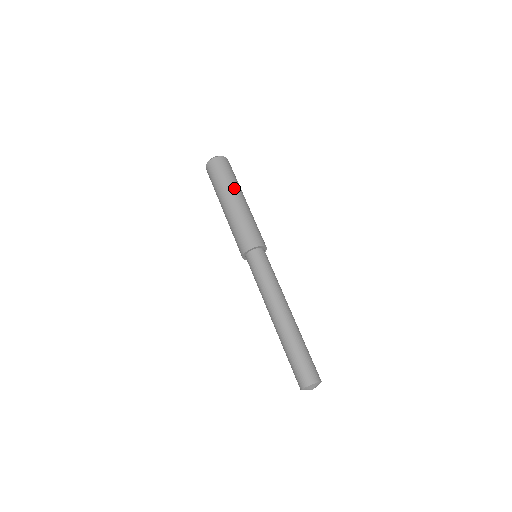
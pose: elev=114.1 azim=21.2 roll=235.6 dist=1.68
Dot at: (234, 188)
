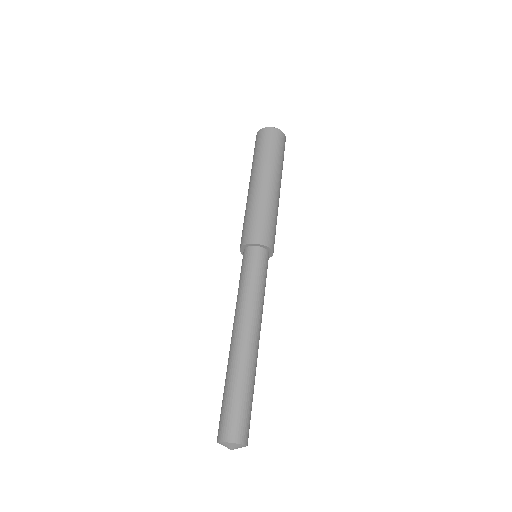
Dot at: (261, 167)
